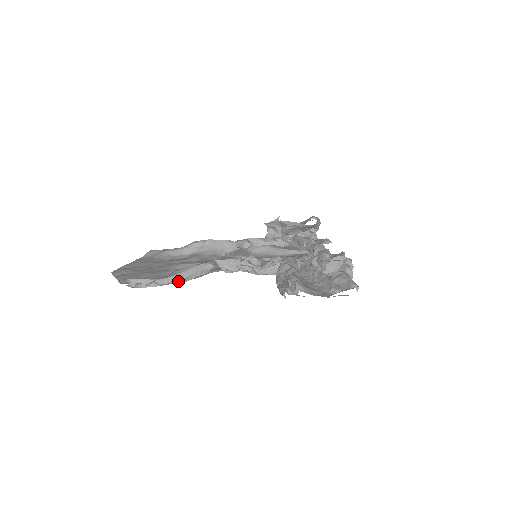
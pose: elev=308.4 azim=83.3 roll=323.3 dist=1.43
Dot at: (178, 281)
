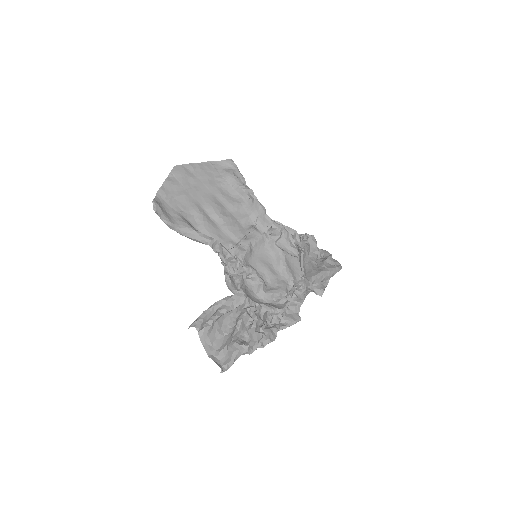
Dot at: (179, 233)
